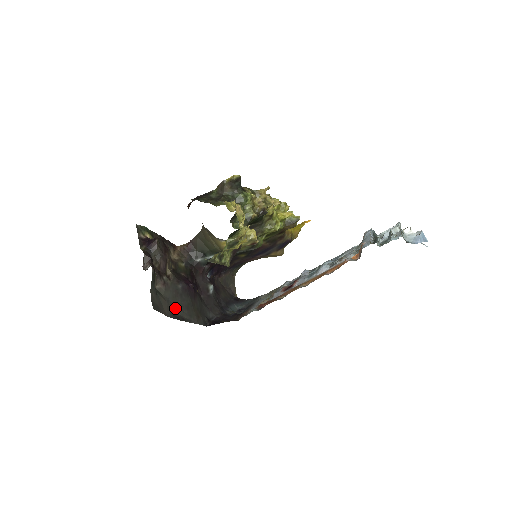
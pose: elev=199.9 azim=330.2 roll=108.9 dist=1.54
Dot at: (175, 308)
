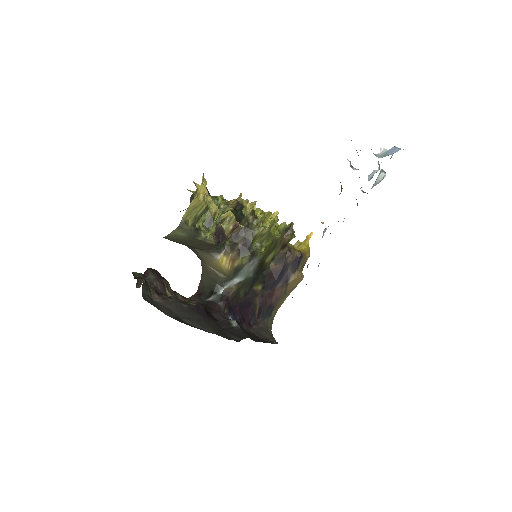
Dot at: (181, 318)
